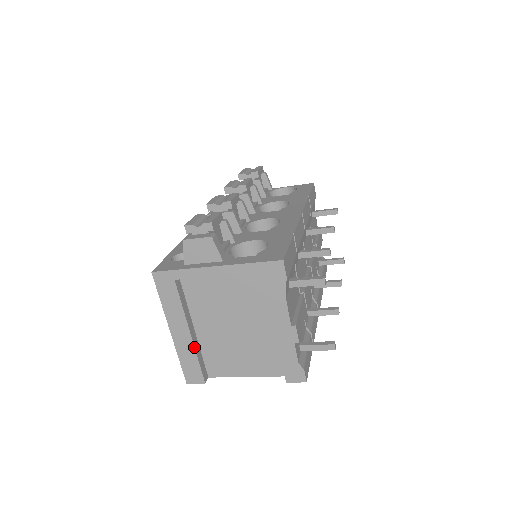
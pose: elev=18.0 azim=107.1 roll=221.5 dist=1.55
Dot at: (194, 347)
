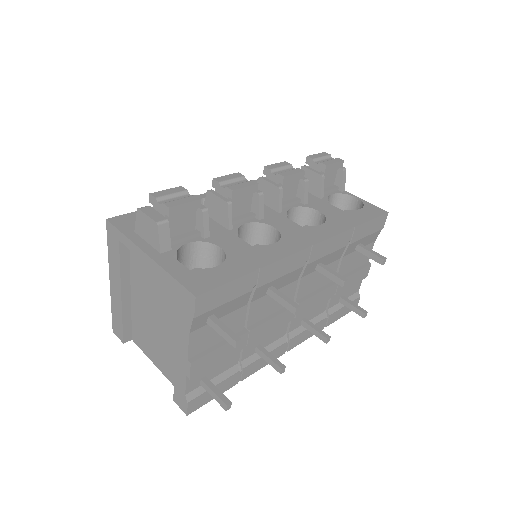
Dot at: (122, 308)
